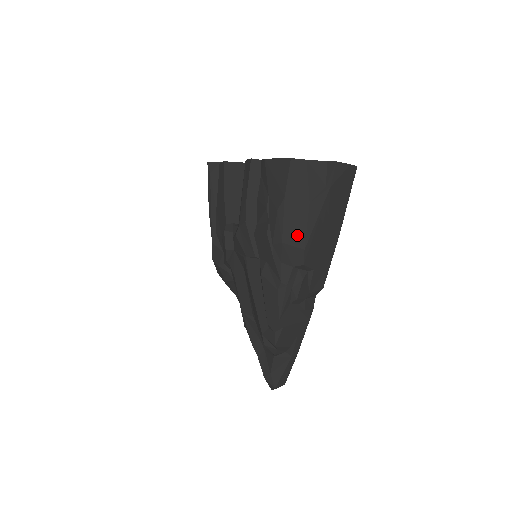
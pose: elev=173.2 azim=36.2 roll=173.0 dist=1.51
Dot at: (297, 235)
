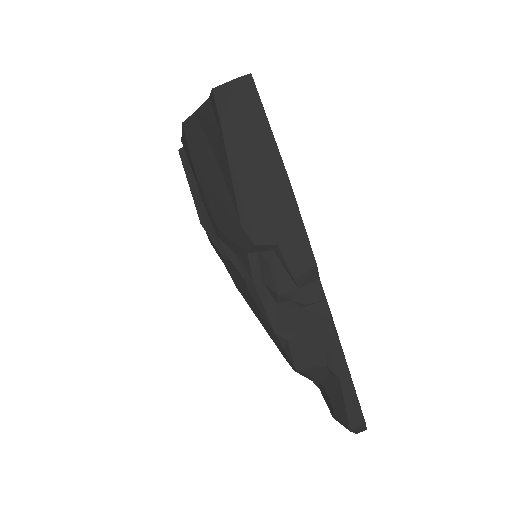
Dot at: (226, 210)
